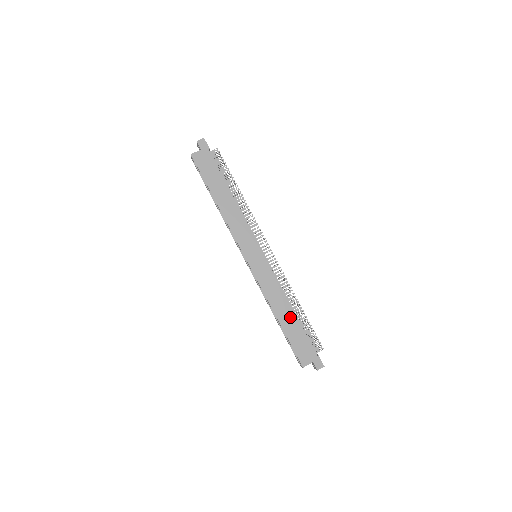
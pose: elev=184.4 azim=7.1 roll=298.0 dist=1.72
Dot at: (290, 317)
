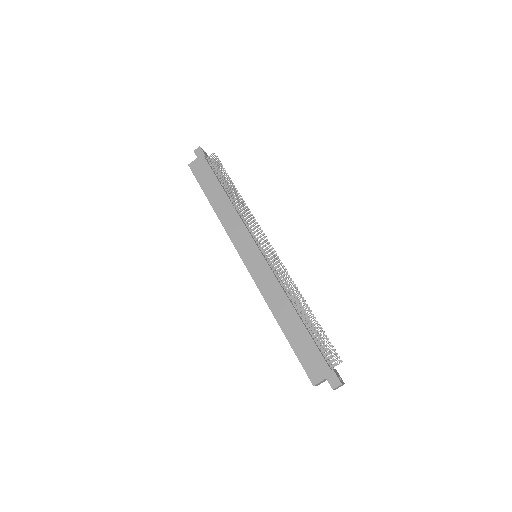
Dot at: (294, 322)
